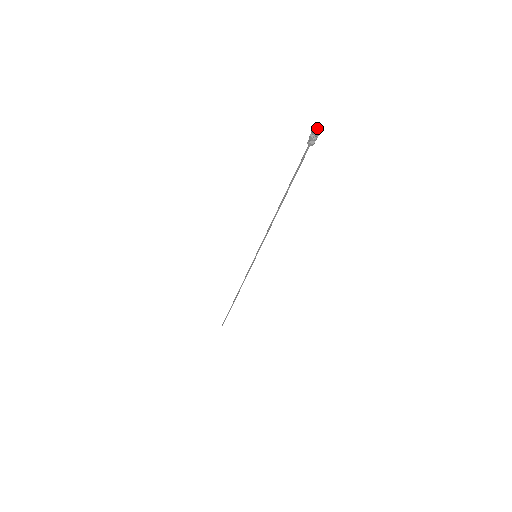
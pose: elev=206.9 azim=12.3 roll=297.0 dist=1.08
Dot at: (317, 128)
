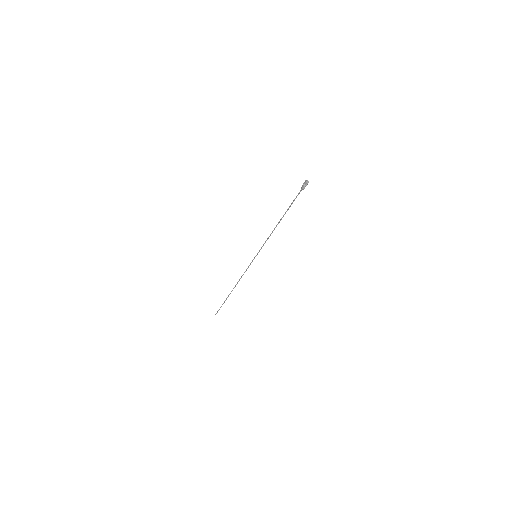
Dot at: (306, 181)
